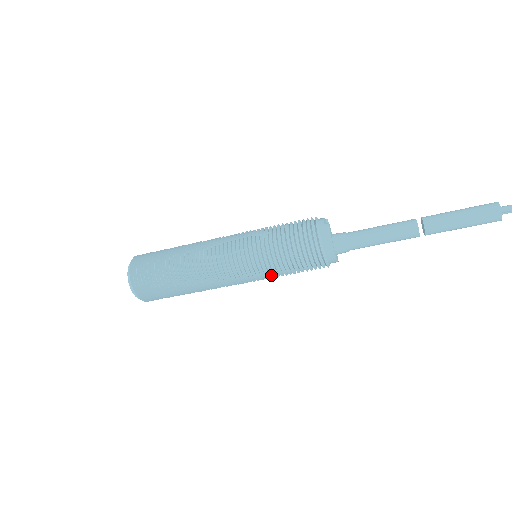
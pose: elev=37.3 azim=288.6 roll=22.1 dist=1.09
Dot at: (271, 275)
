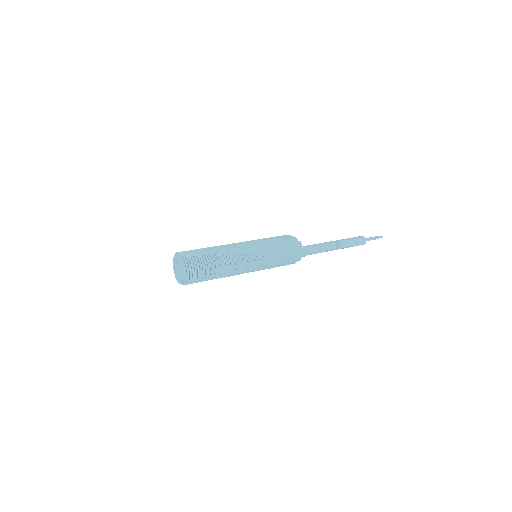
Dot at: (267, 268)
